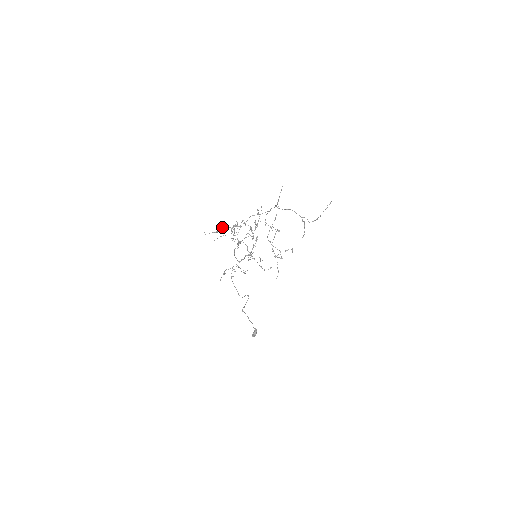
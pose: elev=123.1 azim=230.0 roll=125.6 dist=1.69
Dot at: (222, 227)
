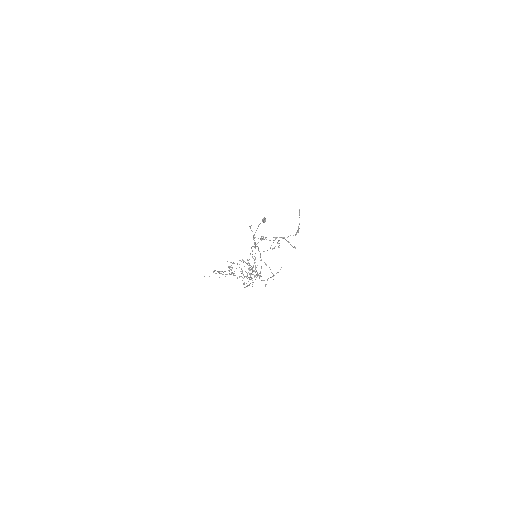
Dot at: occluded
